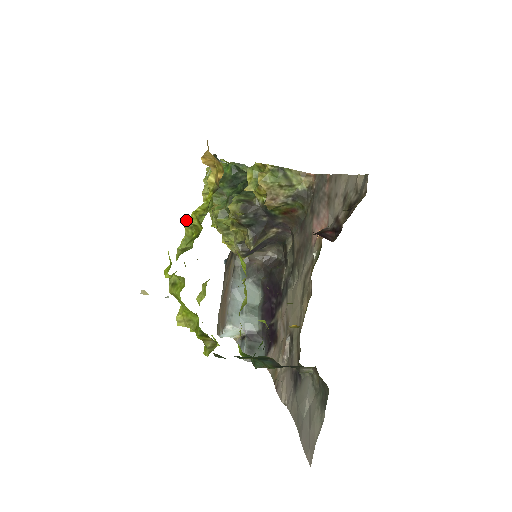
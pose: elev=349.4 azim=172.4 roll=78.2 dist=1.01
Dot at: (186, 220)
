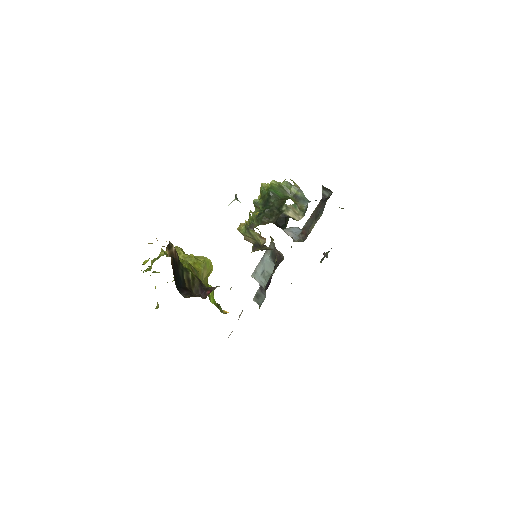
Dot at: (160, 253)
